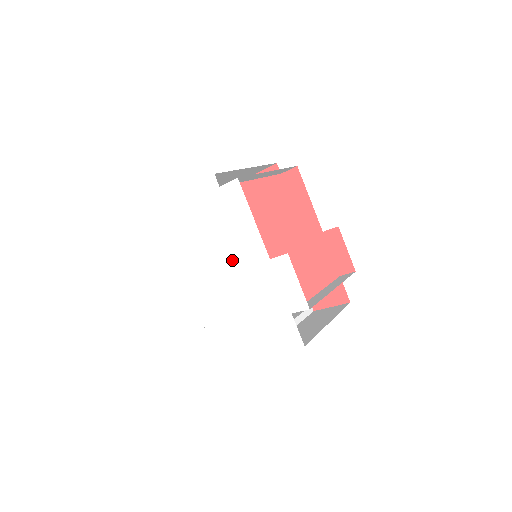
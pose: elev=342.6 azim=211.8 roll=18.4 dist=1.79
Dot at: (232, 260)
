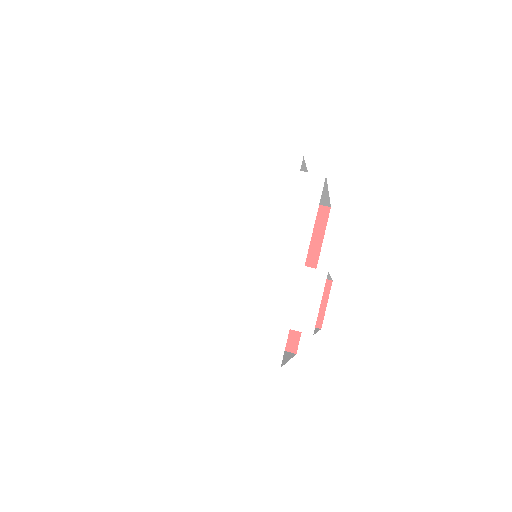
Dot at: (261, 243)
